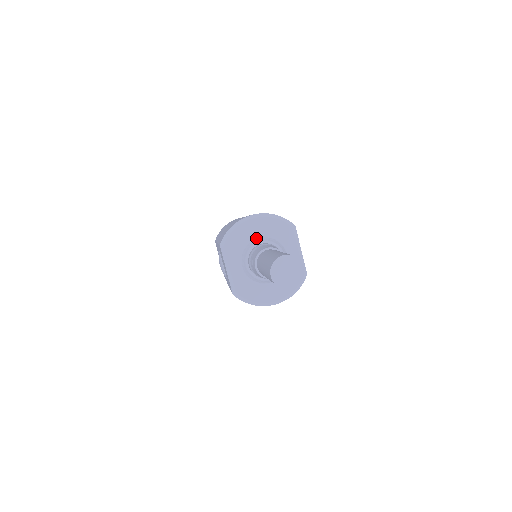
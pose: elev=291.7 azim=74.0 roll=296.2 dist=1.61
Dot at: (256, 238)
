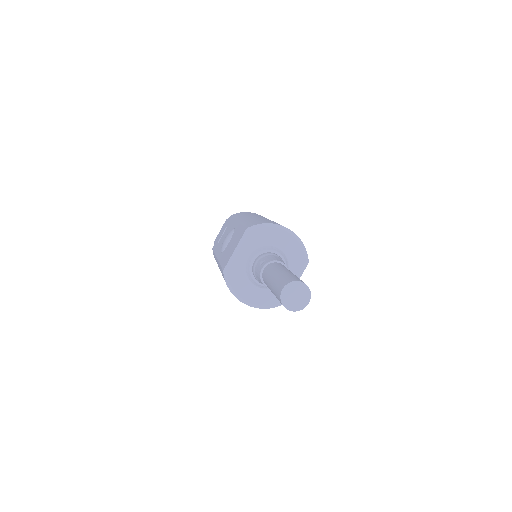
Dot at: (276, 247)
